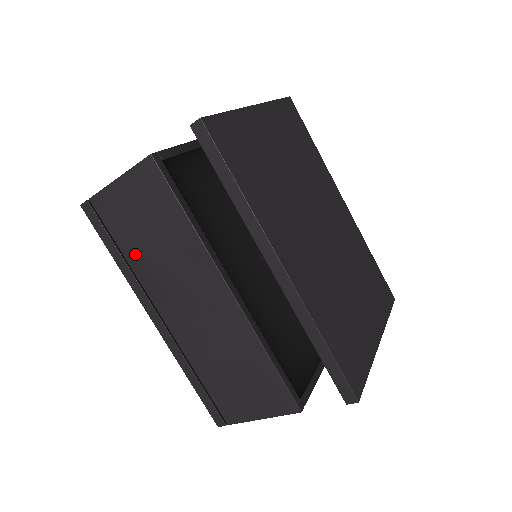
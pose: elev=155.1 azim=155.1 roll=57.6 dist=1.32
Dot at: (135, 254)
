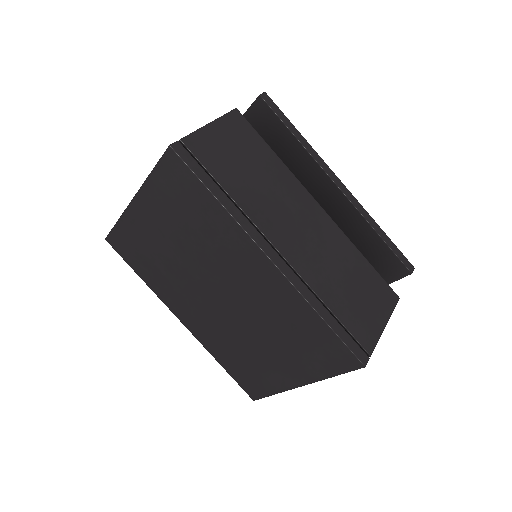
Dot at: (238, 188)
